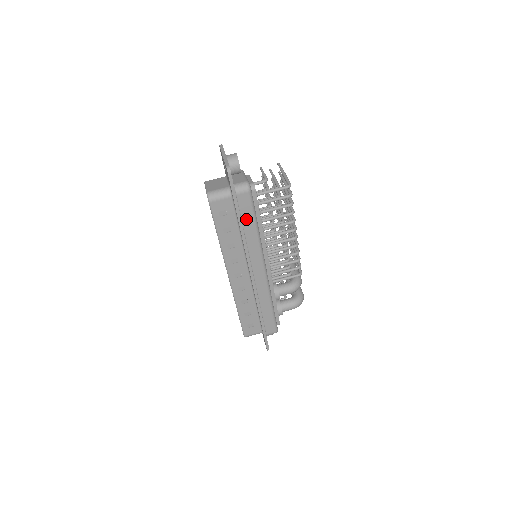
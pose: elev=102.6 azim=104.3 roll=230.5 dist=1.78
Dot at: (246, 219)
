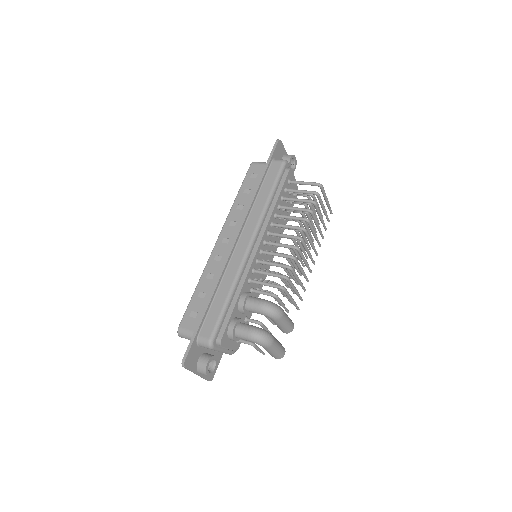
Dot at: (267, 184)
